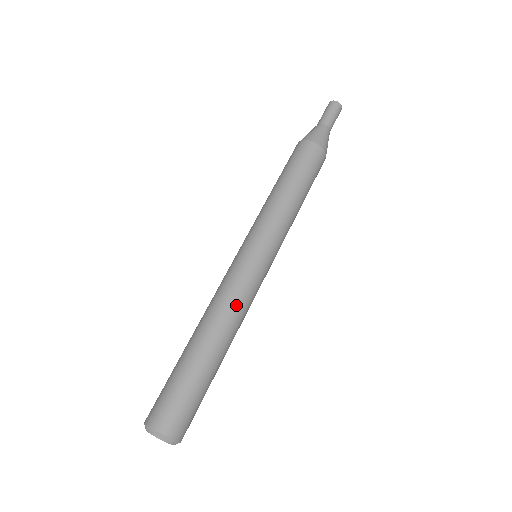
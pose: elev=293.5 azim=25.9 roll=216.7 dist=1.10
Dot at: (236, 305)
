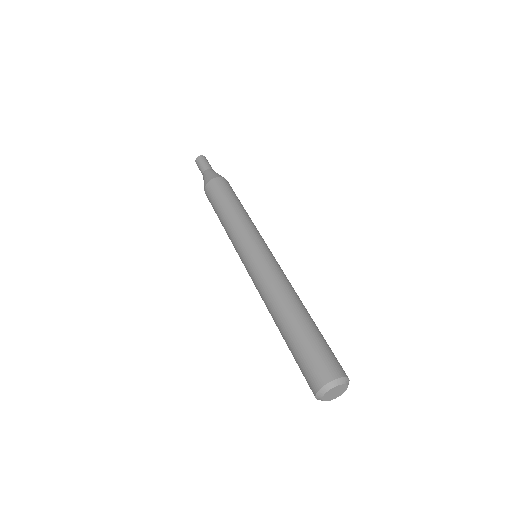
Dot at: (288, 281)
